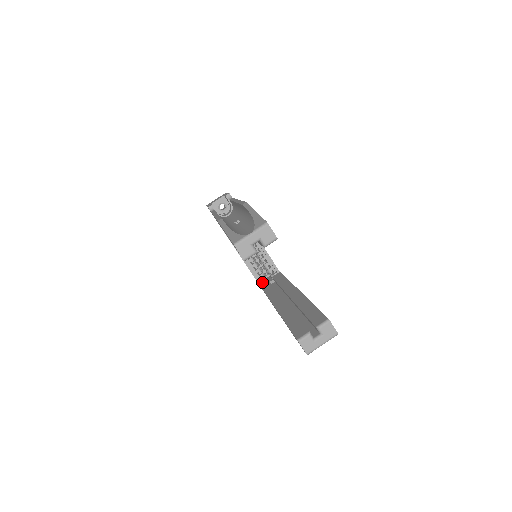
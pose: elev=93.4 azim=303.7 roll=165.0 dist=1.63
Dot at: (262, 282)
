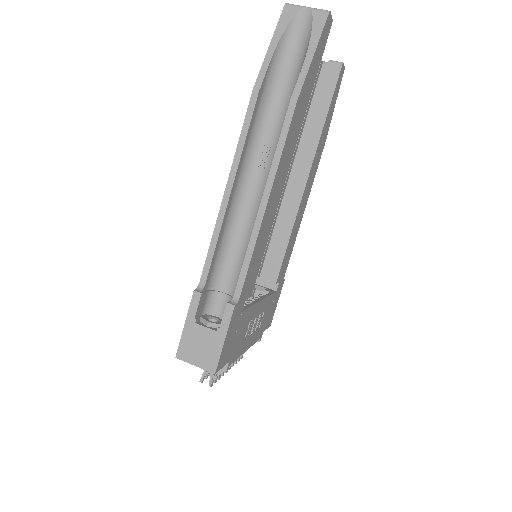
Dot at: occluded
